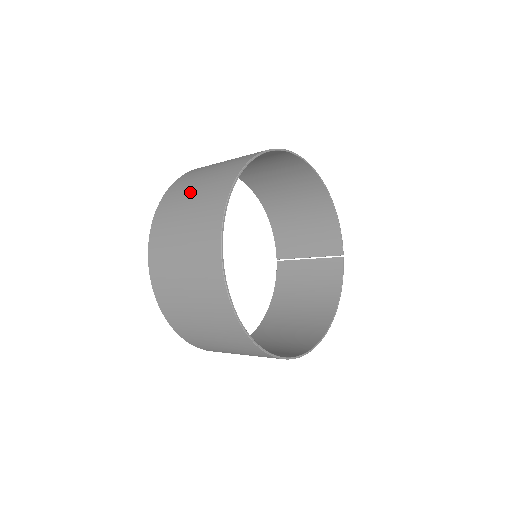
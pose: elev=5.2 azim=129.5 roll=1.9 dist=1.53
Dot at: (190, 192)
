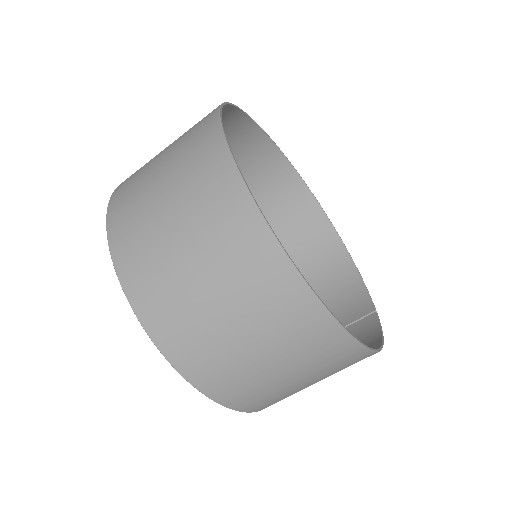
Dot at: occluded
